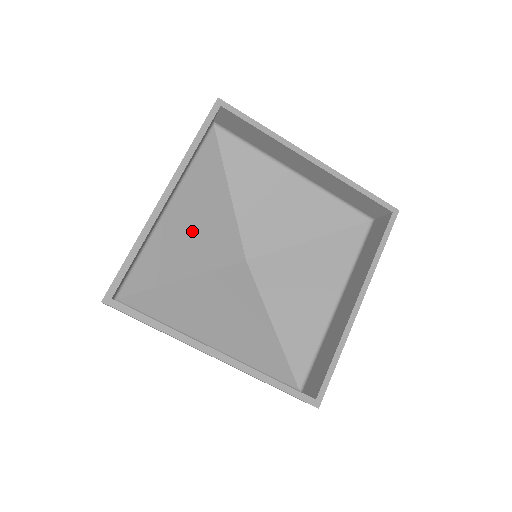
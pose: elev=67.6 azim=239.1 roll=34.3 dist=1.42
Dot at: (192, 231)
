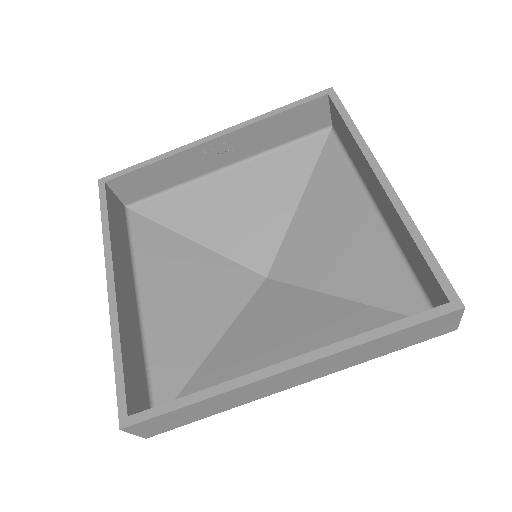
Dot at: (234, 205)
